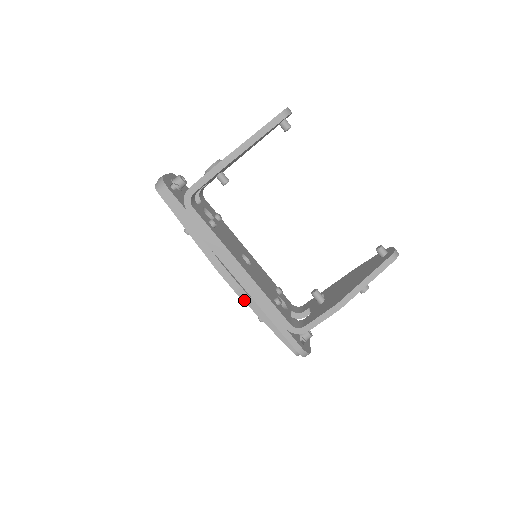
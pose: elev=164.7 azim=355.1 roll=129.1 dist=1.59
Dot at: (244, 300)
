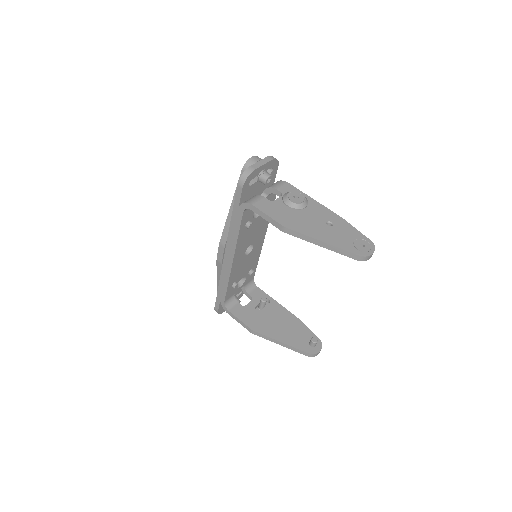
Dot at: (217, 266)
